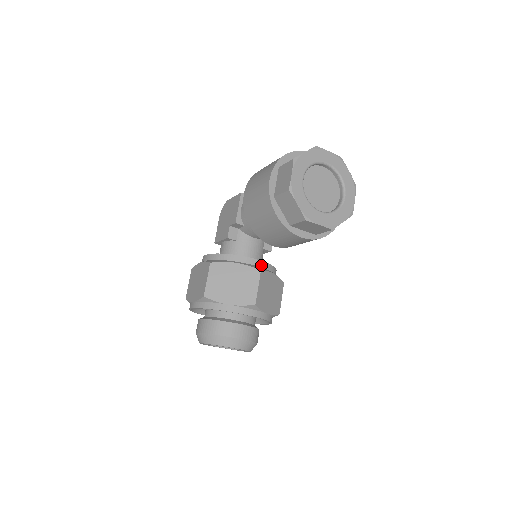
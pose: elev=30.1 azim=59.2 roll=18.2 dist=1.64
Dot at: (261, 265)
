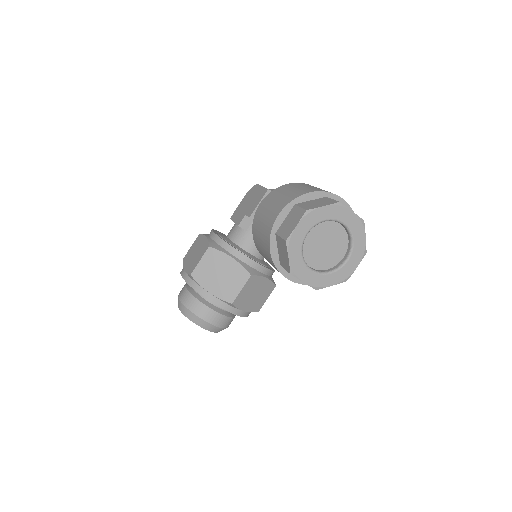
Dot at: (256, 267)
